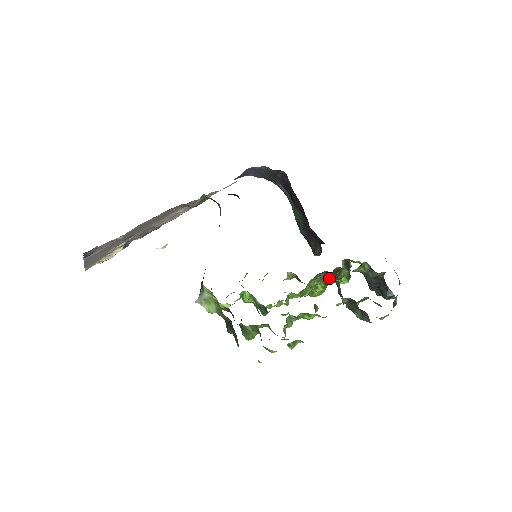
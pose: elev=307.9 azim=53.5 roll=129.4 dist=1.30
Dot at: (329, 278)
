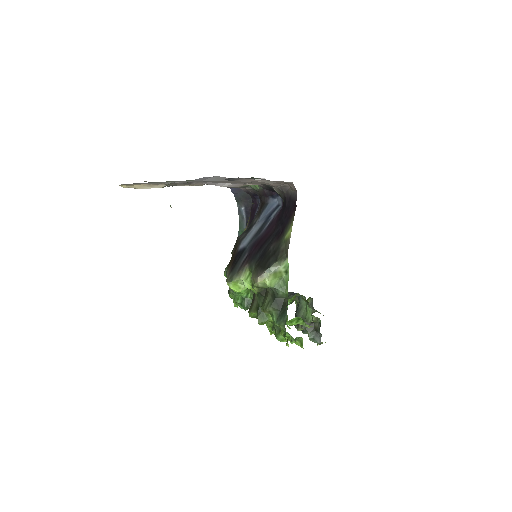
Dot at: occluded
